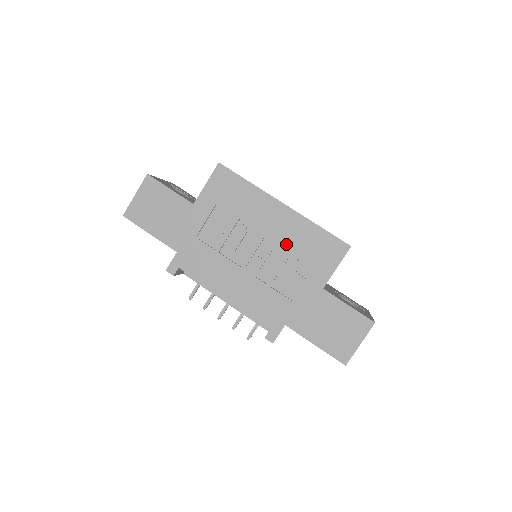
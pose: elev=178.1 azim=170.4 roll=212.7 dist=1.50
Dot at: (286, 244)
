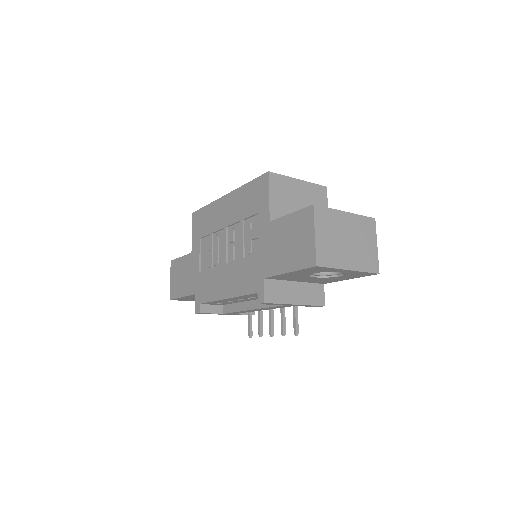
Dot at: (237, 218)
